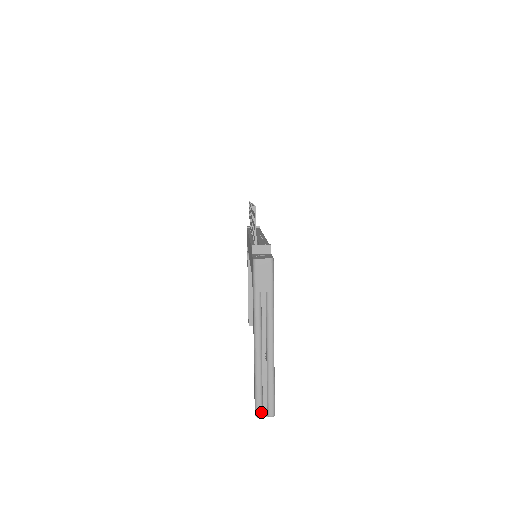
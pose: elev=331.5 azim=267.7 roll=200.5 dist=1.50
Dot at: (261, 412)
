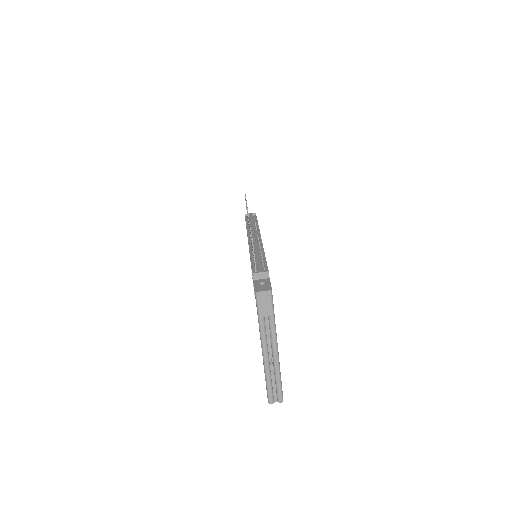
Dot at: (272, 400)
